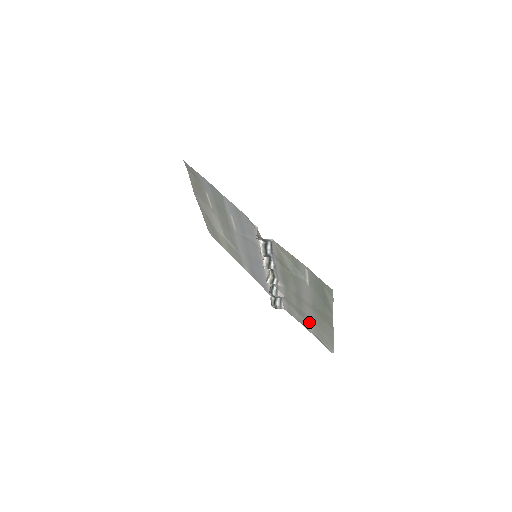
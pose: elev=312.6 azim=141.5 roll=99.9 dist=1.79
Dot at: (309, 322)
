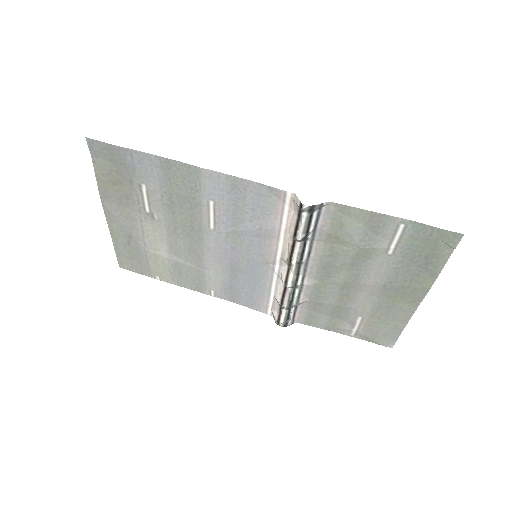
Dot at: (354, 319)
